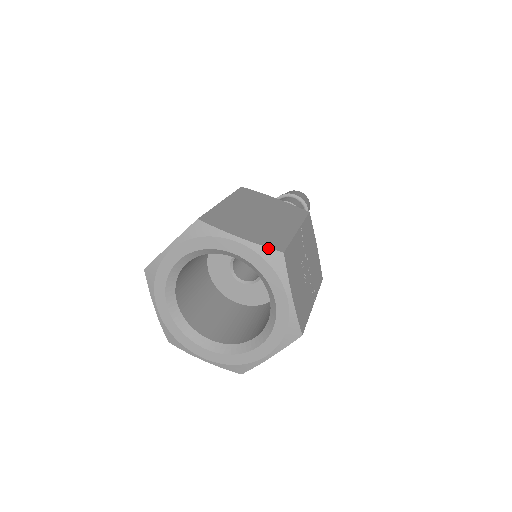
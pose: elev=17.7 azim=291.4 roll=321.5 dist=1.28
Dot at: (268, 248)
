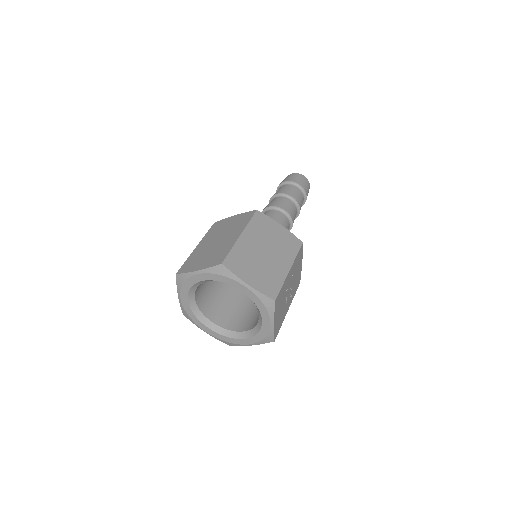
Dot at: (266, 296)
